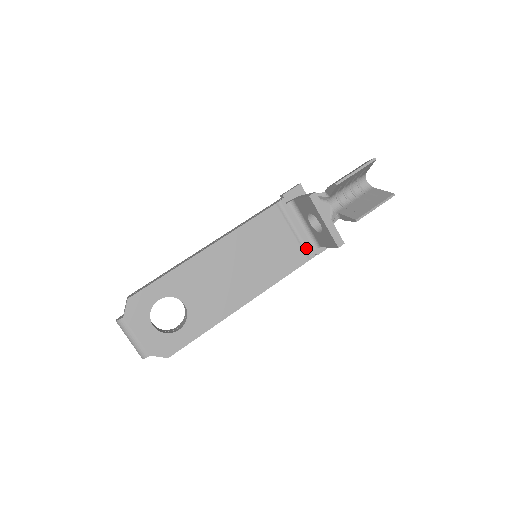
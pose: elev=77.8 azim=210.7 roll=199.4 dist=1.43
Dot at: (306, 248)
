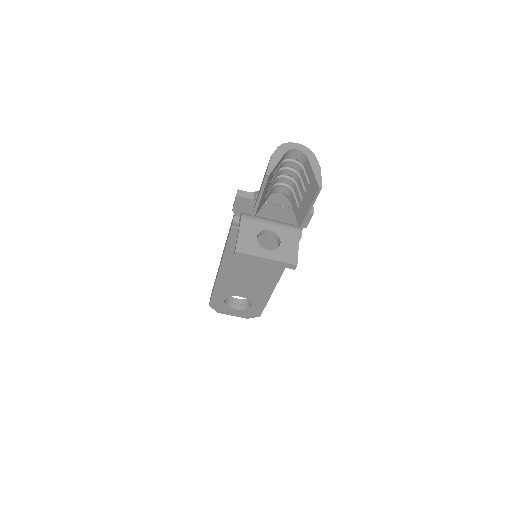
Dot at: occluded
